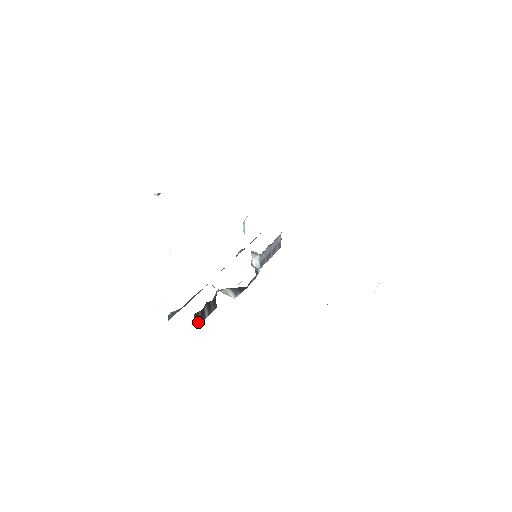
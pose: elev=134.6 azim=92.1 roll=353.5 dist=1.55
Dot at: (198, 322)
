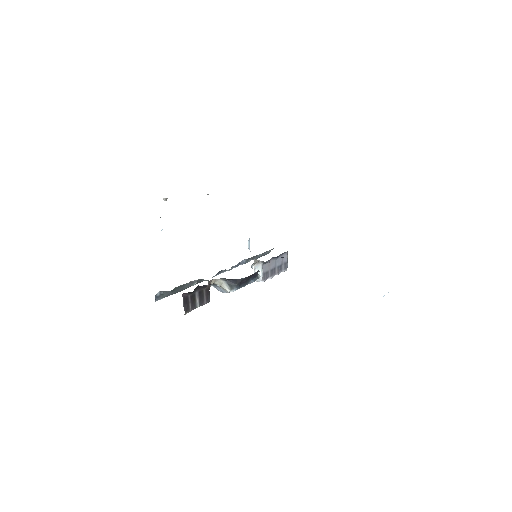
Dot at: (187, 307)
